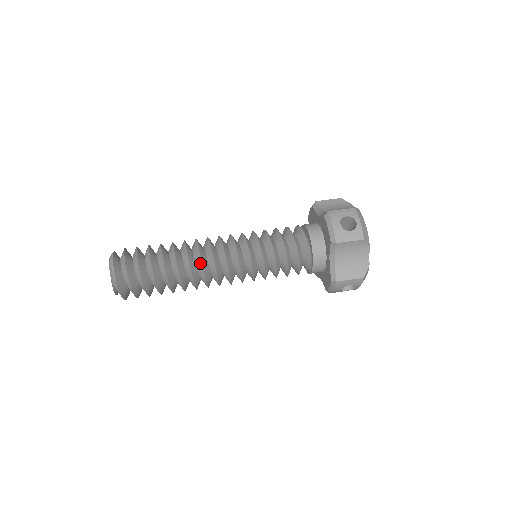
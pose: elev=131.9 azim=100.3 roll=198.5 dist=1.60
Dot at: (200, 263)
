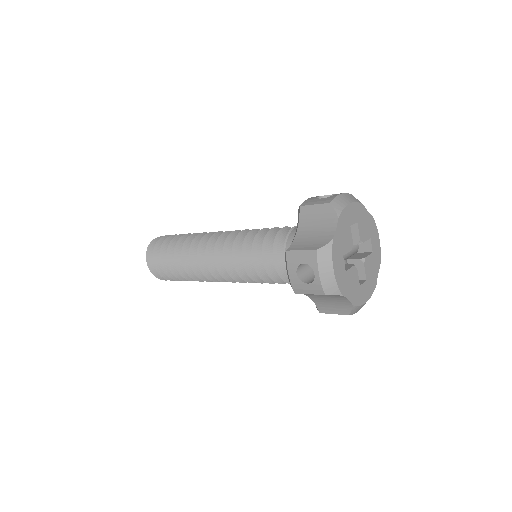
Dot at: (203, 239)
